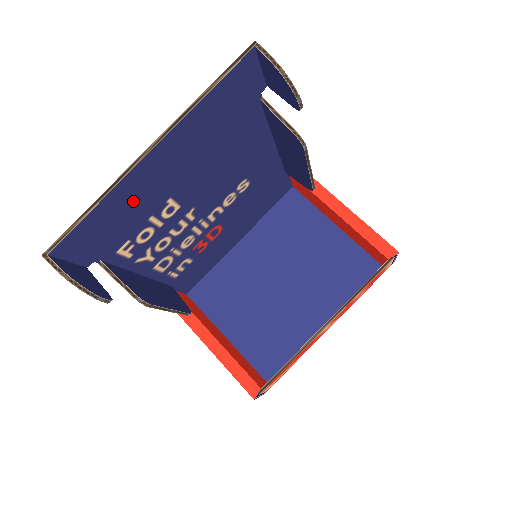
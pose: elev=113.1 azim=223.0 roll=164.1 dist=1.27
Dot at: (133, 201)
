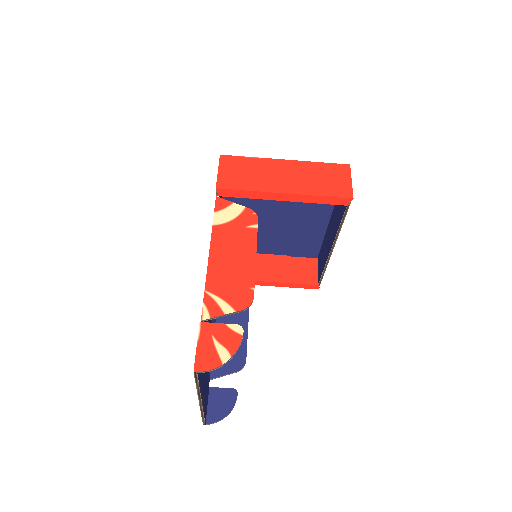
Dot at: (206, 387)
